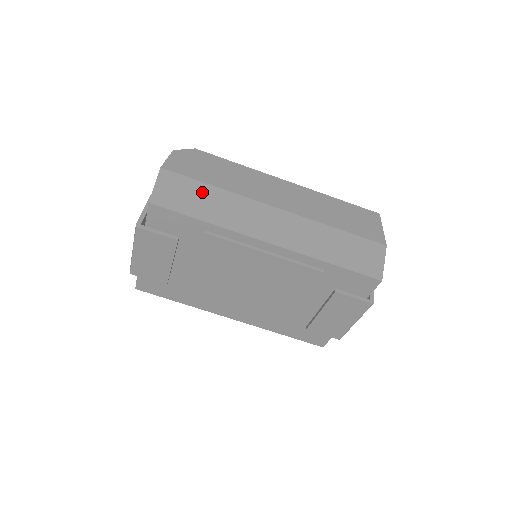
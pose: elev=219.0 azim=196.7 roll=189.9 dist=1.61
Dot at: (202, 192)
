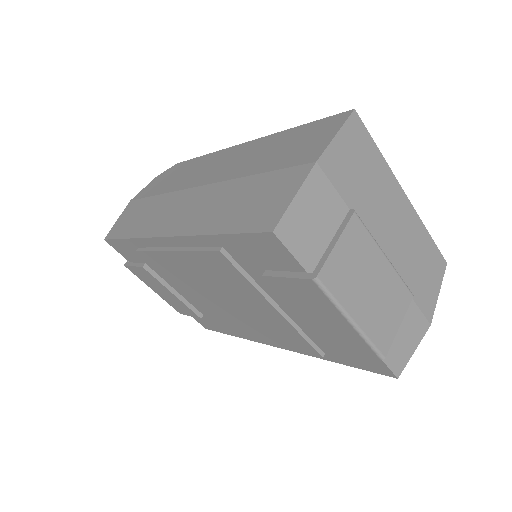
Dot at: (143, 207)
